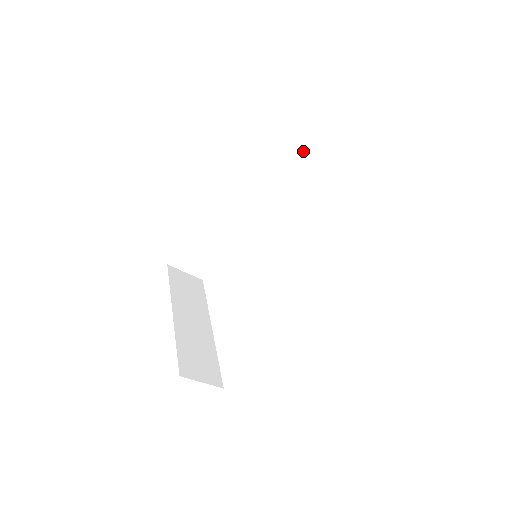
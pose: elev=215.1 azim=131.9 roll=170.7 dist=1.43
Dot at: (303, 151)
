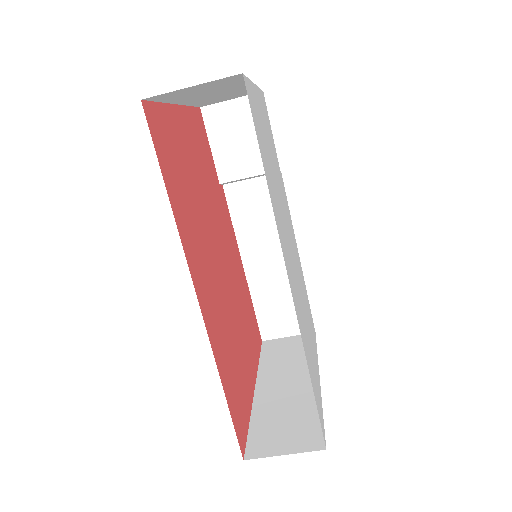
Dot at: (237, 119)
